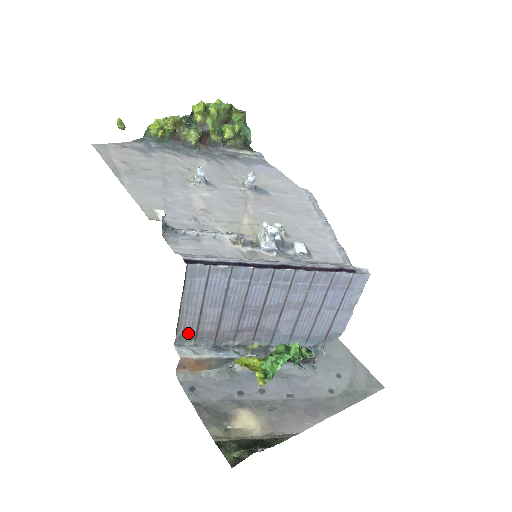
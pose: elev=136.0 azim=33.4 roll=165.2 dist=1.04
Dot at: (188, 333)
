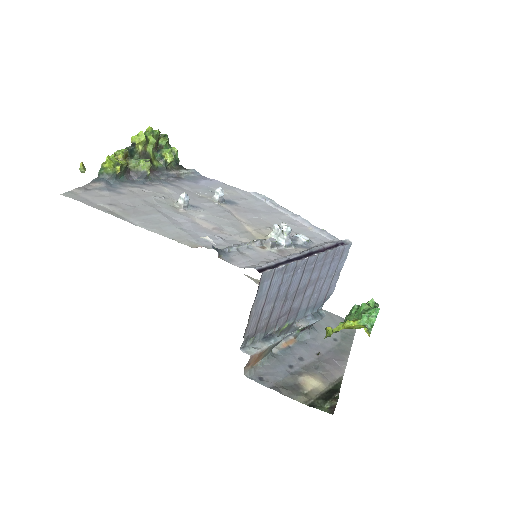
Dot at: (250, 334)
